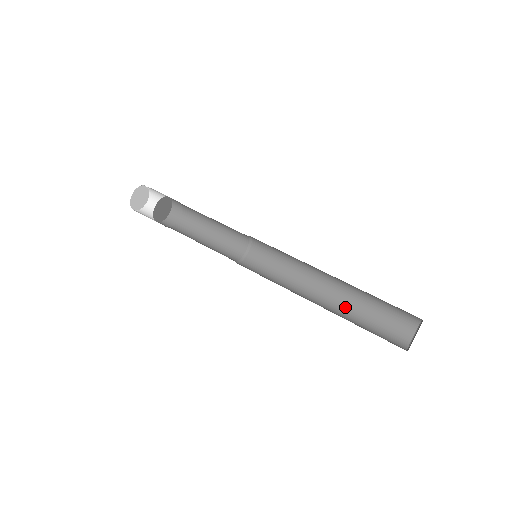
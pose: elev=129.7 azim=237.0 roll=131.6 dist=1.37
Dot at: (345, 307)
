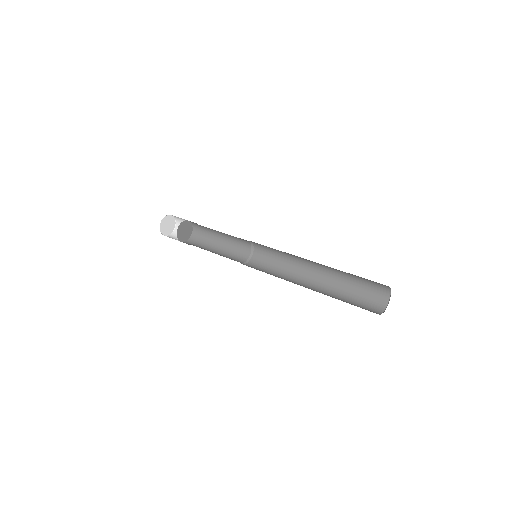
Dot at: (329, 290)
